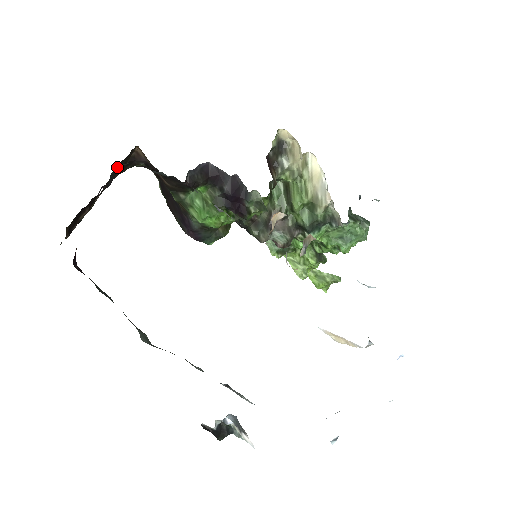
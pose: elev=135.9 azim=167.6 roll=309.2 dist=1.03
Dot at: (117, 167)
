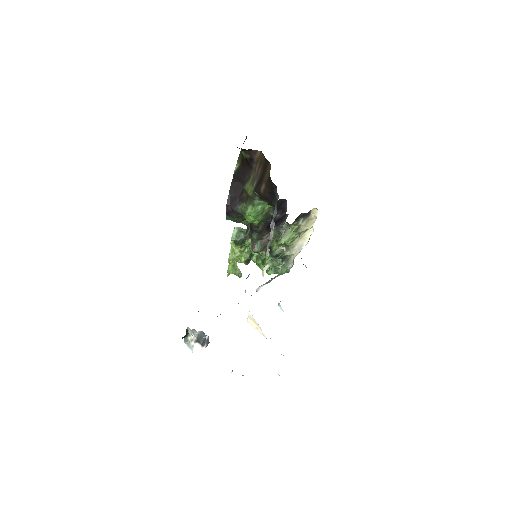
Dot at: occluded
